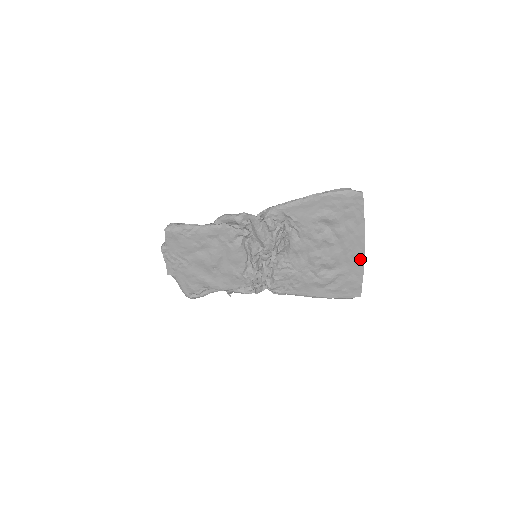
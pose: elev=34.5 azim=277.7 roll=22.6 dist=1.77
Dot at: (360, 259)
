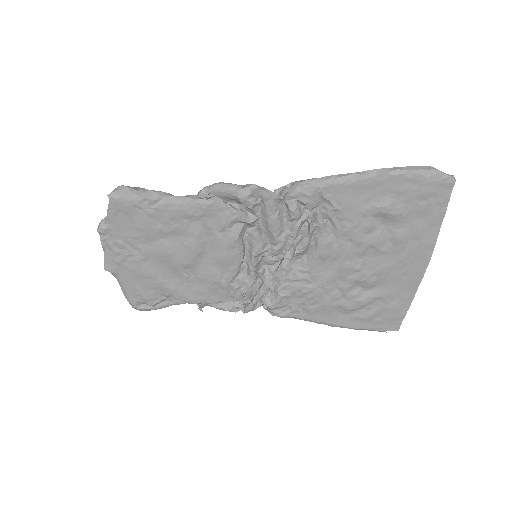
Dot at: (415, 279)
